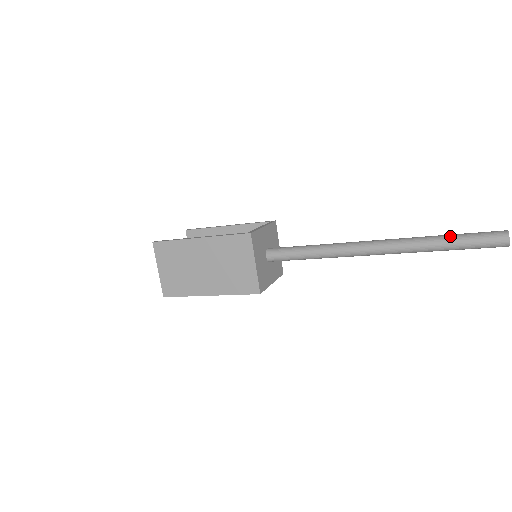
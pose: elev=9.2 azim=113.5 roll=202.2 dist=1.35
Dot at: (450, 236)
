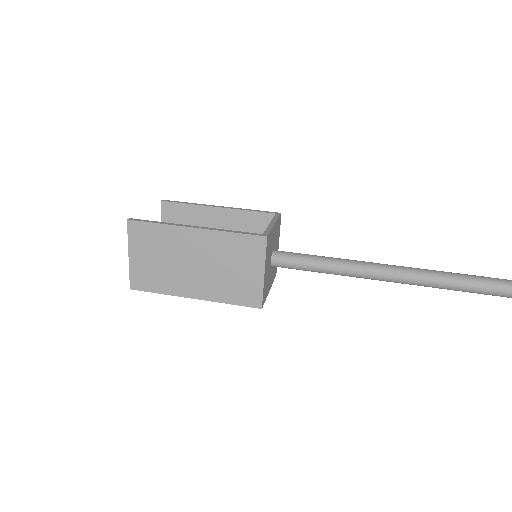
Dot at: (493, 280)
